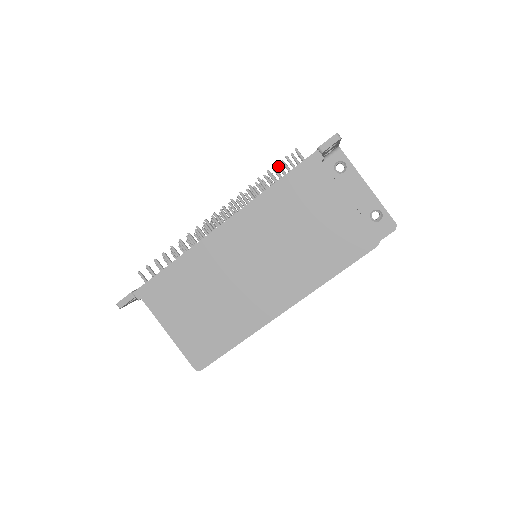
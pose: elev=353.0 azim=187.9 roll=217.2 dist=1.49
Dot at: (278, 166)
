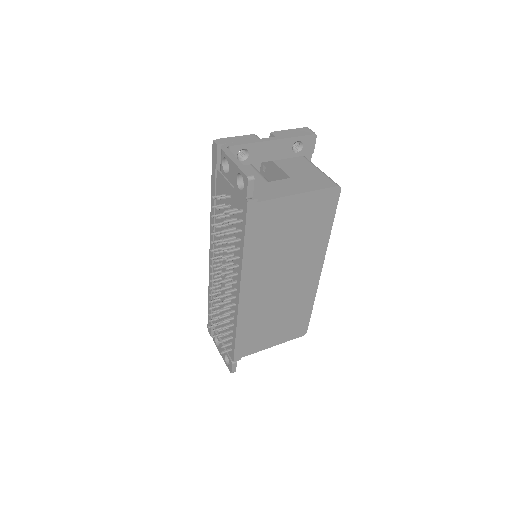
Dot at: occluded
